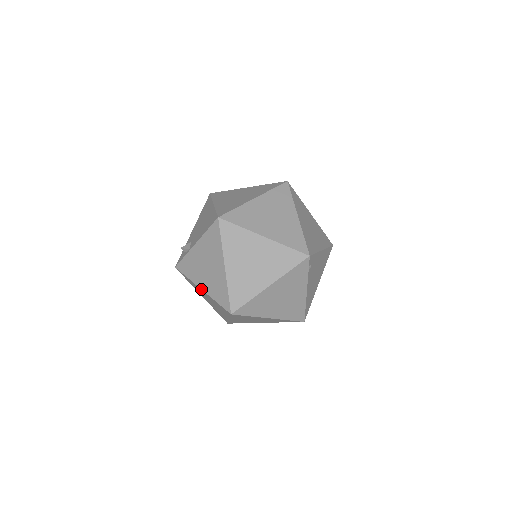
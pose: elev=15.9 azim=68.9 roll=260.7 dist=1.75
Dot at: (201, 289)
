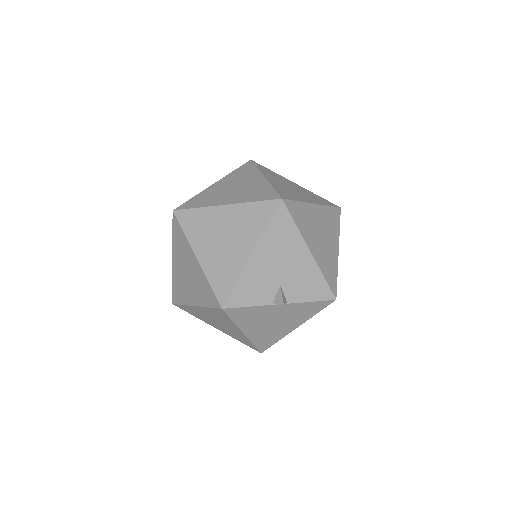
Dot at: (172, 260)
